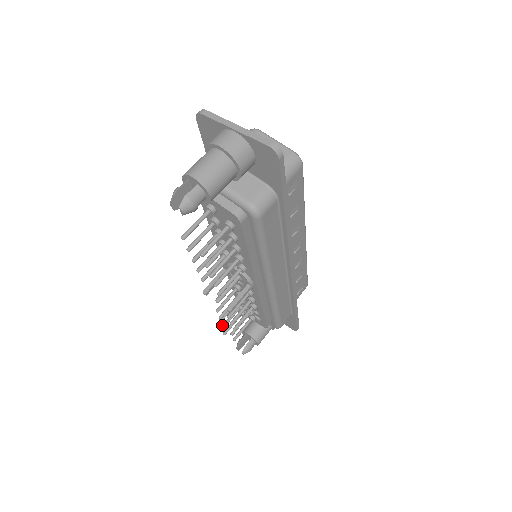
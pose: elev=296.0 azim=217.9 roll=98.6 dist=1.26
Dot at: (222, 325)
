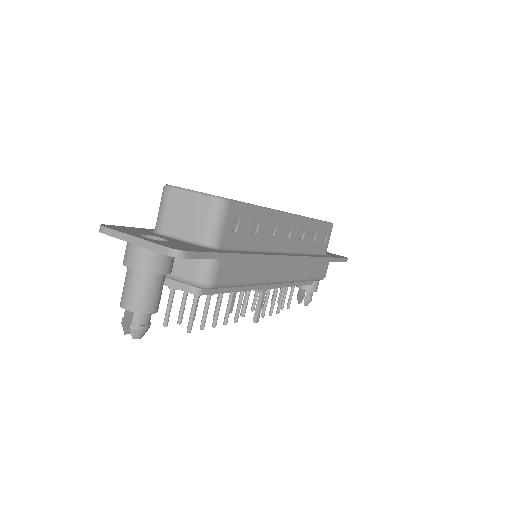
Dot at: (271, 301)
